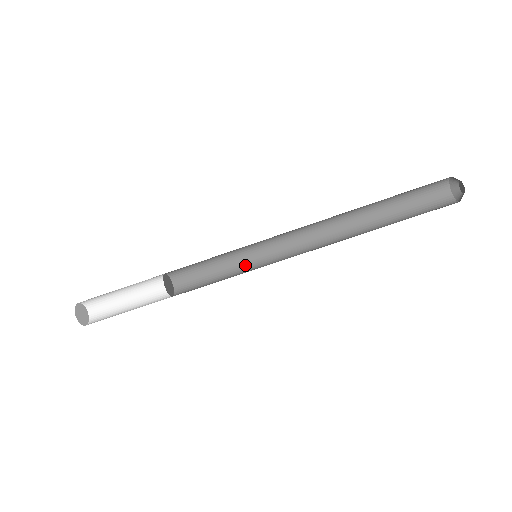
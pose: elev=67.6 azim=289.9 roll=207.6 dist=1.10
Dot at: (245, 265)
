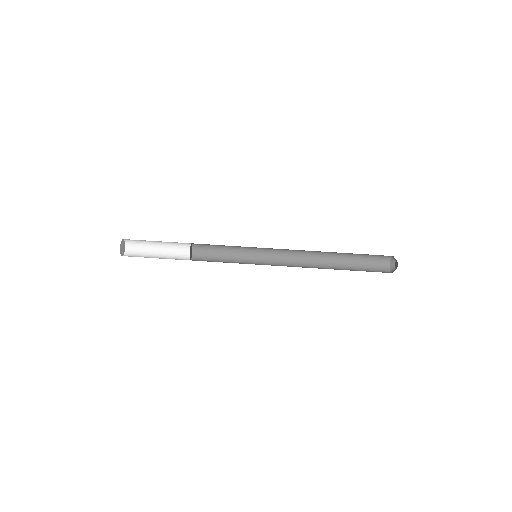
Dot at: (245, 261)
